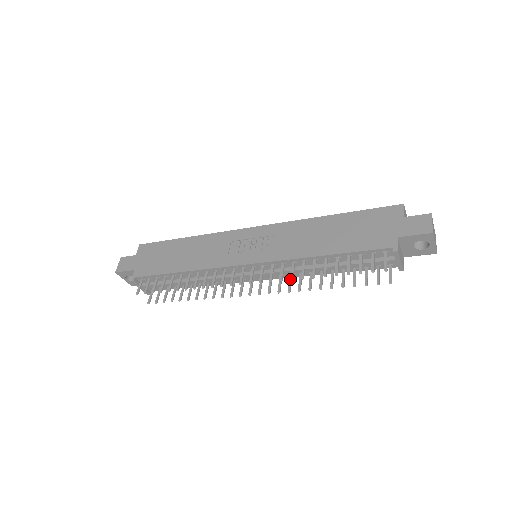
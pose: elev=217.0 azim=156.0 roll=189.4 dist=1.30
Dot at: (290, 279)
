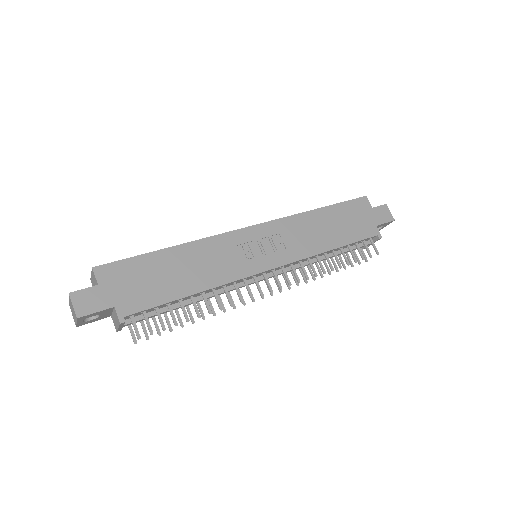
Dot at: (316, 276)
